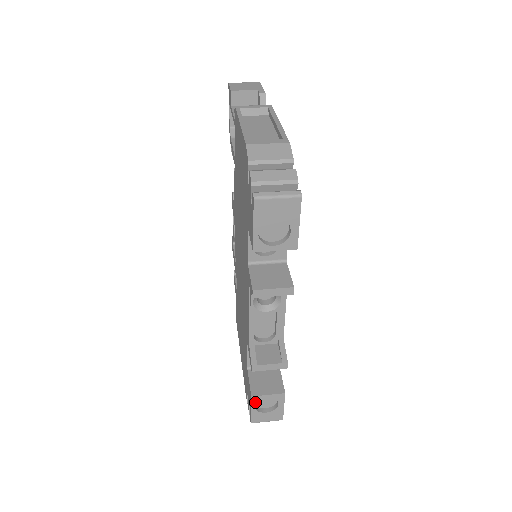
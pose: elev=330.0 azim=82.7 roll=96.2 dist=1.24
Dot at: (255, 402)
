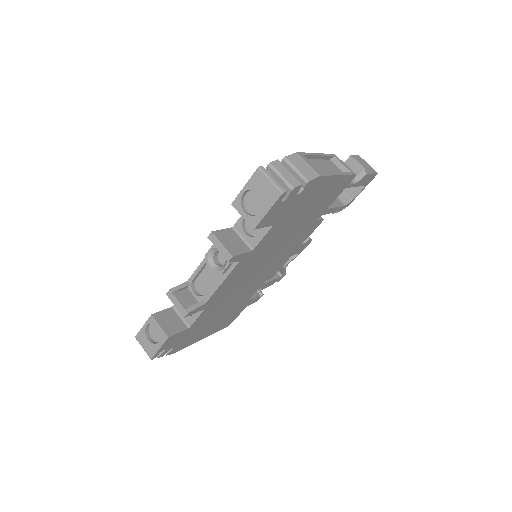
Dot at: (150, 322)
